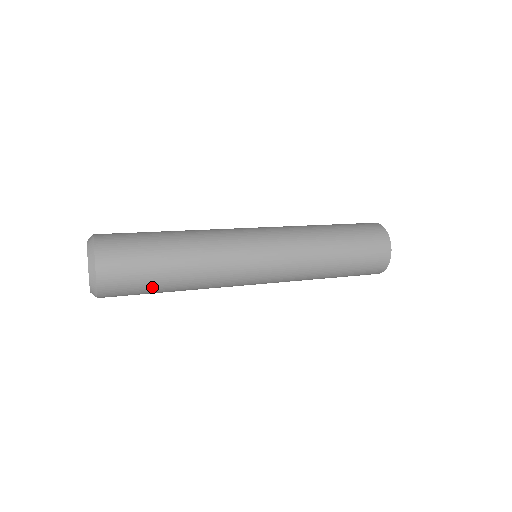
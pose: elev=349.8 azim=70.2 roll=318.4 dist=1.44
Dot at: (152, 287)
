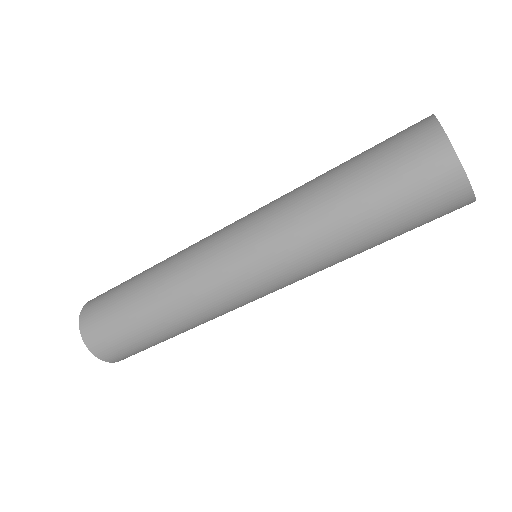
Dot at: (124, 285)
